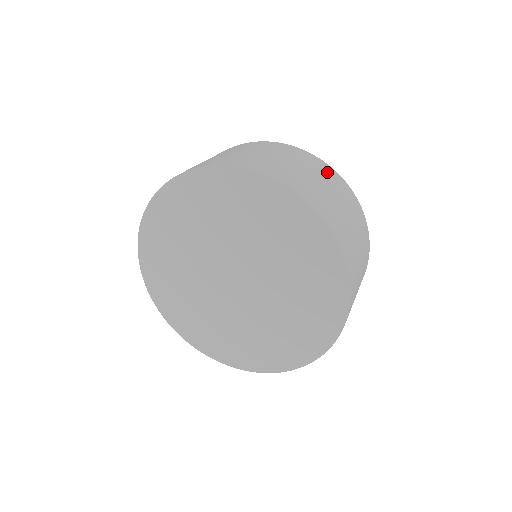
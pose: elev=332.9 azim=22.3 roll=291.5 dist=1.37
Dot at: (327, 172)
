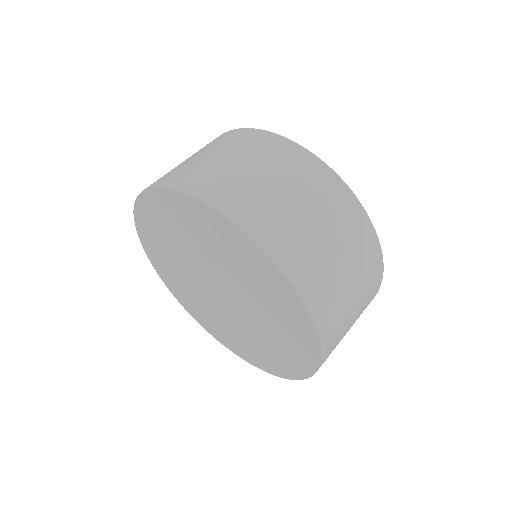
Dot at: (258, 142)
